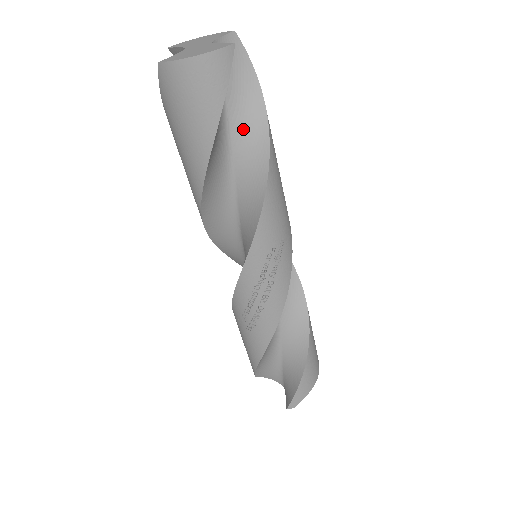
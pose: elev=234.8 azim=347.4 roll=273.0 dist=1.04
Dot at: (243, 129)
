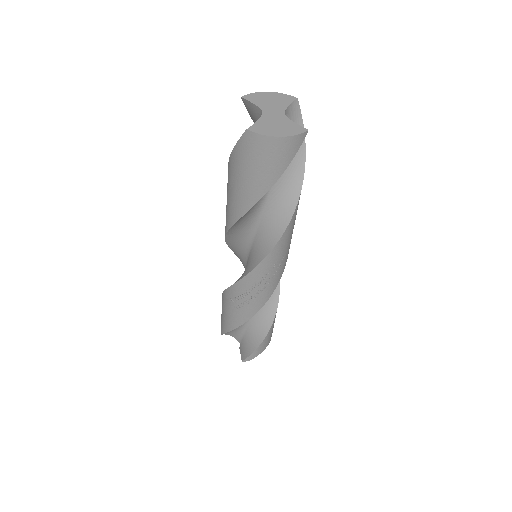
Dot at: (284, 175)
